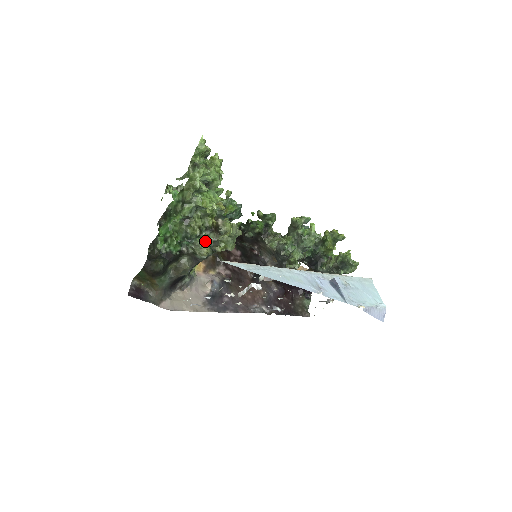
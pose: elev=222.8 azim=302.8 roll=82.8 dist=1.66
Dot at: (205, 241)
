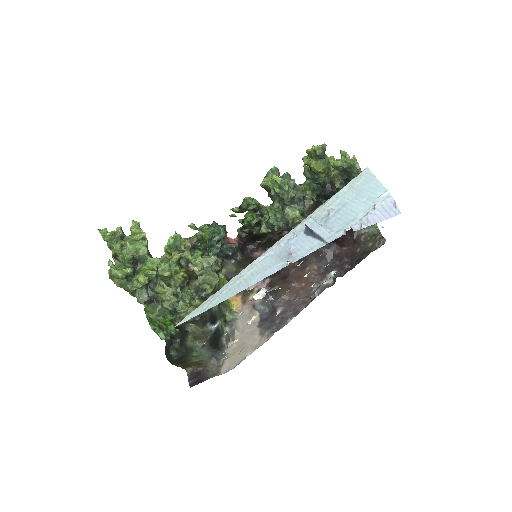
Dot at: (188, 299)
